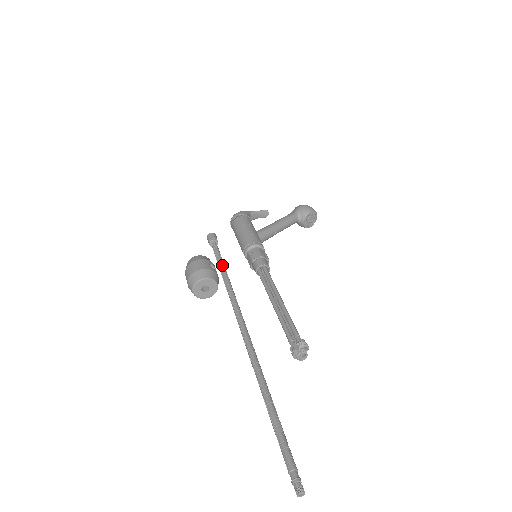
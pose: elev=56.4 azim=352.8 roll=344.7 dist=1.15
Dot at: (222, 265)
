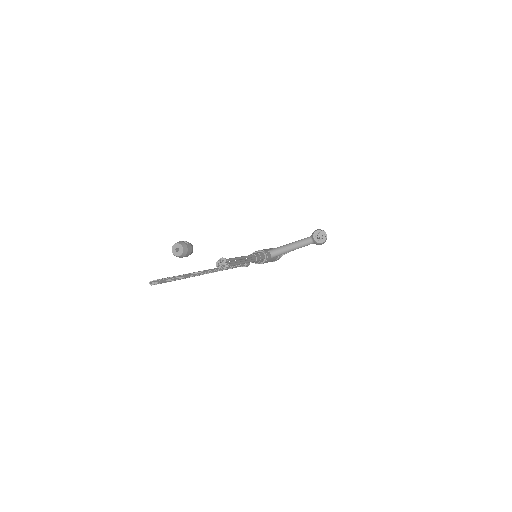
Dot at: occluded
